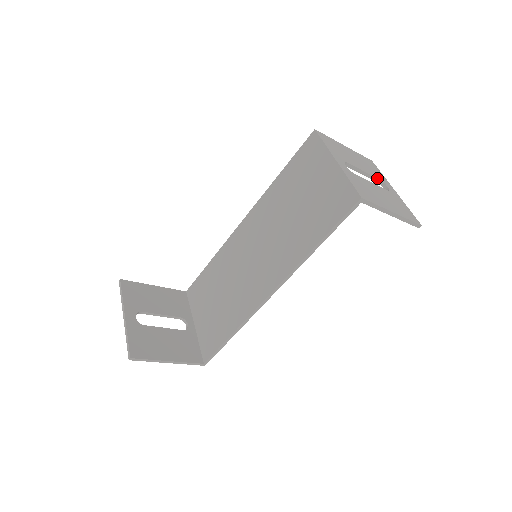
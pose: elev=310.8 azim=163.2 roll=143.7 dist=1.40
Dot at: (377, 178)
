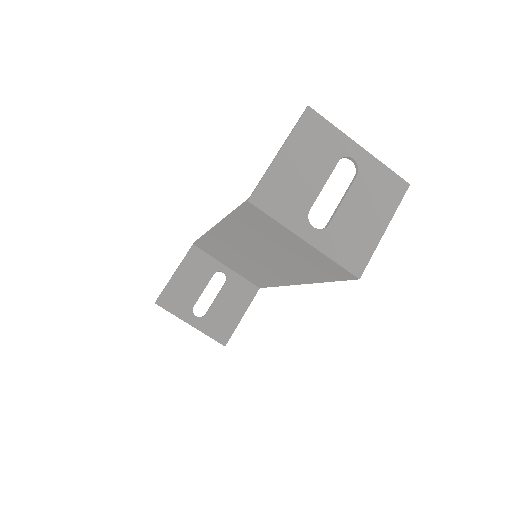
Dot at: (337, 162)
